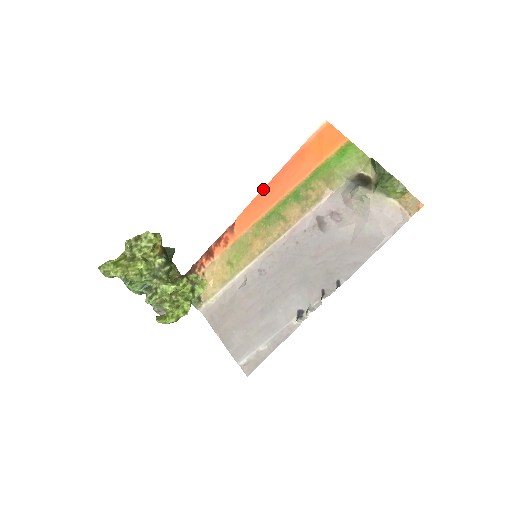
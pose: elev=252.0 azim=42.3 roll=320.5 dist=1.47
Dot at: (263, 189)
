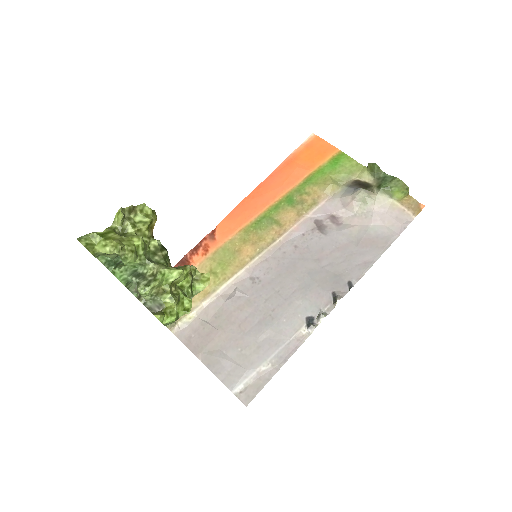
Dot at: (249, 194)
